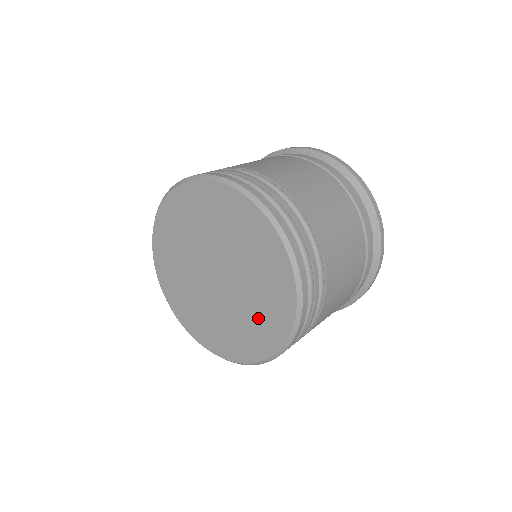
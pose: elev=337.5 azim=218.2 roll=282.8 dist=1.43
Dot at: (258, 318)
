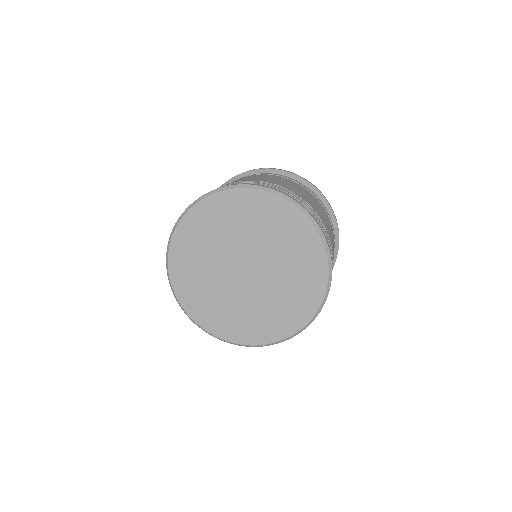
Dot at: (295, 258)
